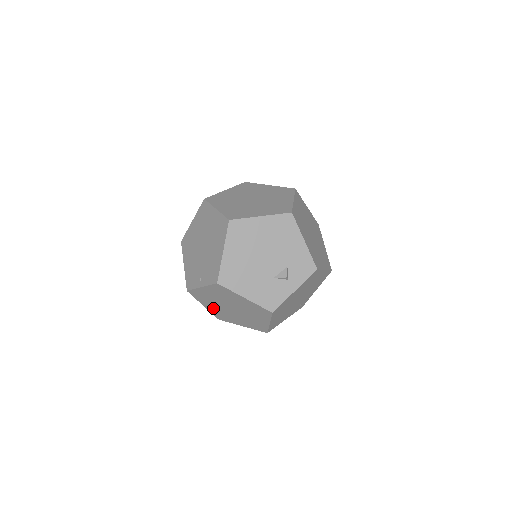
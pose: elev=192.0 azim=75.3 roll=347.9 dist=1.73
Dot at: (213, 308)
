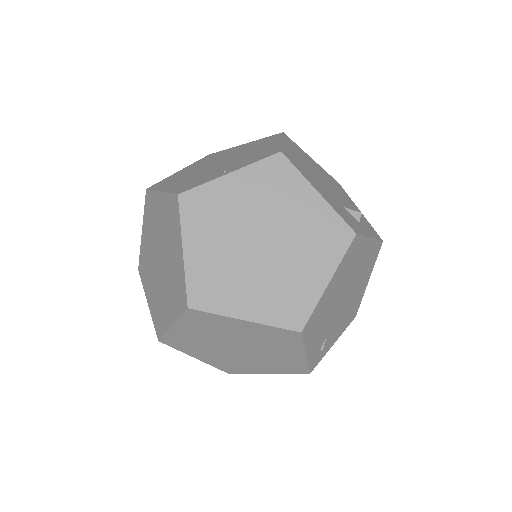
Dot at: (206, 254)
